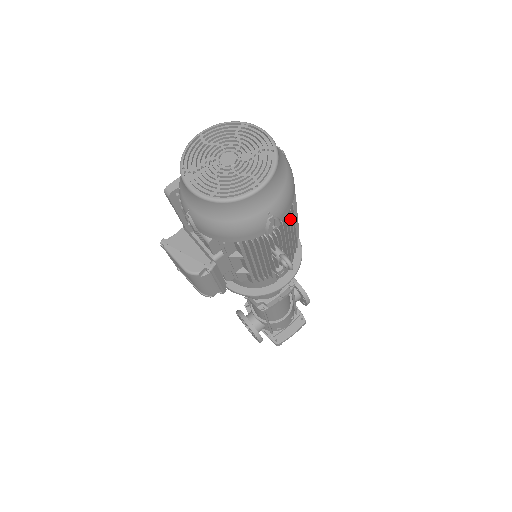
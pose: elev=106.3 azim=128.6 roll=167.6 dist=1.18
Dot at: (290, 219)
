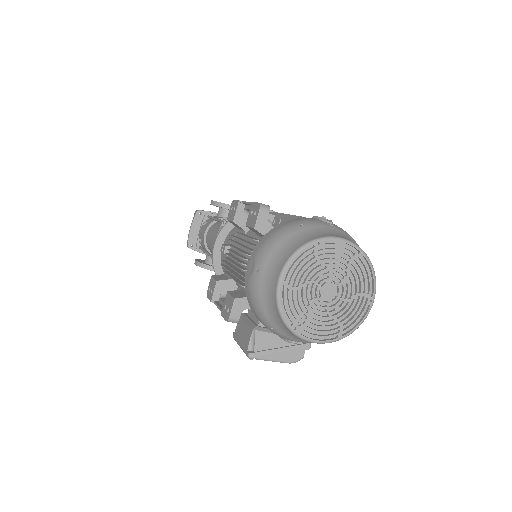
Dot at: occluded
